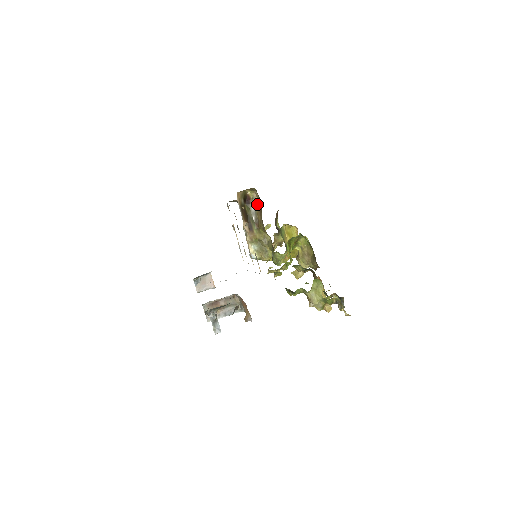
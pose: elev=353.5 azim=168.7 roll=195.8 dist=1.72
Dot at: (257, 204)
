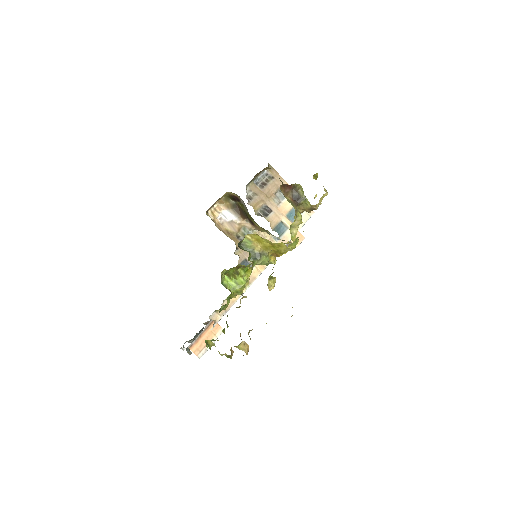
Dot at: (242, 201)
